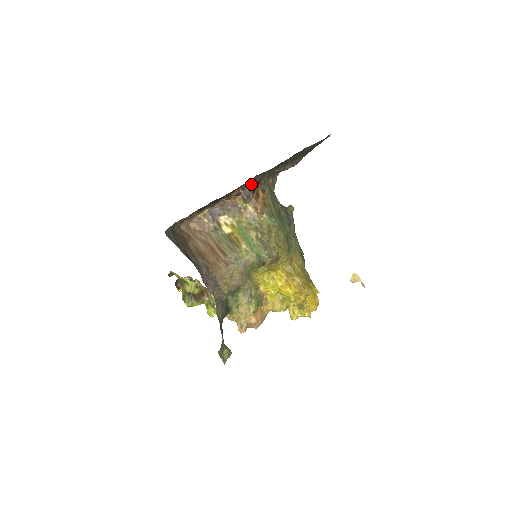
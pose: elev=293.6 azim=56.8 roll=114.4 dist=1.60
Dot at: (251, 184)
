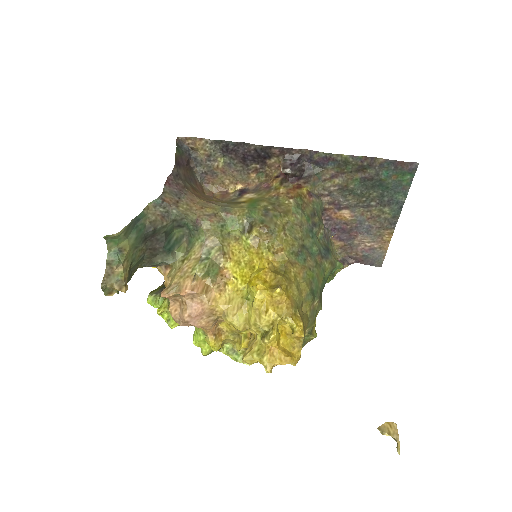
Dot at: (296, 161)
